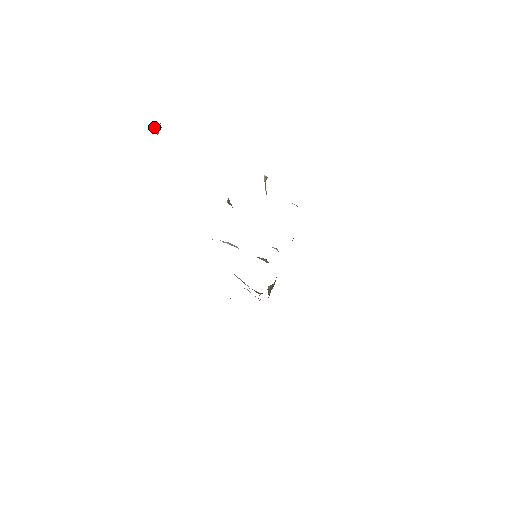
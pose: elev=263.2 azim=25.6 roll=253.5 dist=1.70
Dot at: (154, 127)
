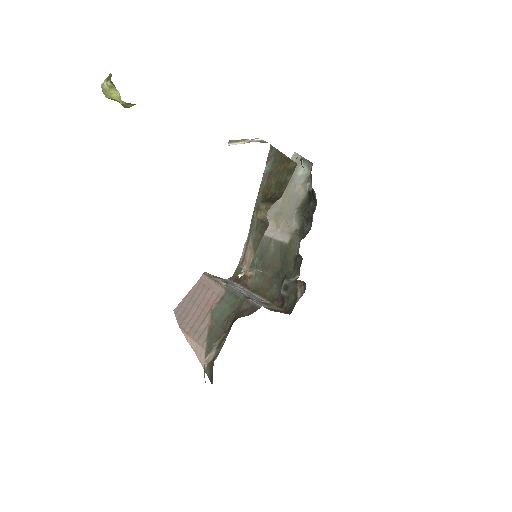
Dot at: (117, 92)
